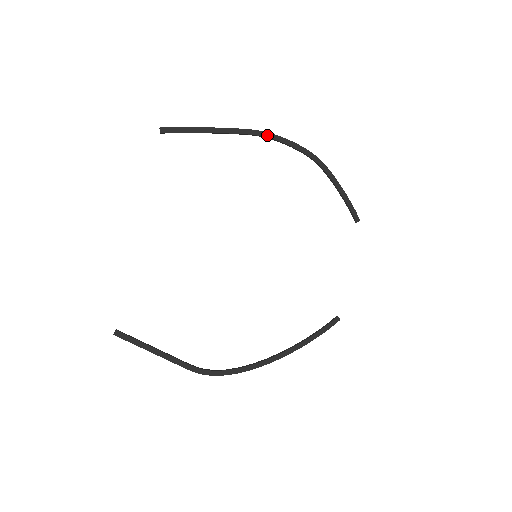
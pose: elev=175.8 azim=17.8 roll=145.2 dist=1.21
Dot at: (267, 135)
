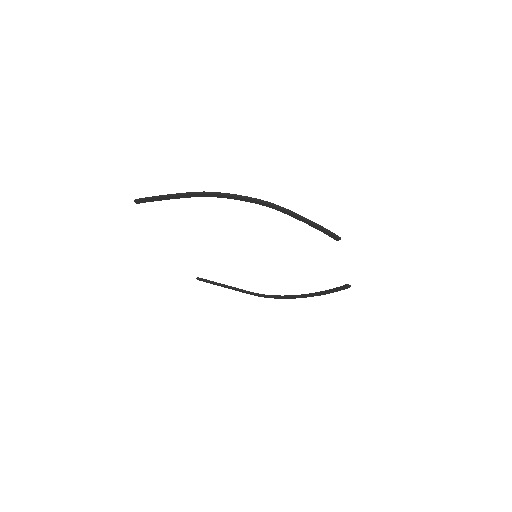
Dot at: (210, 195)
